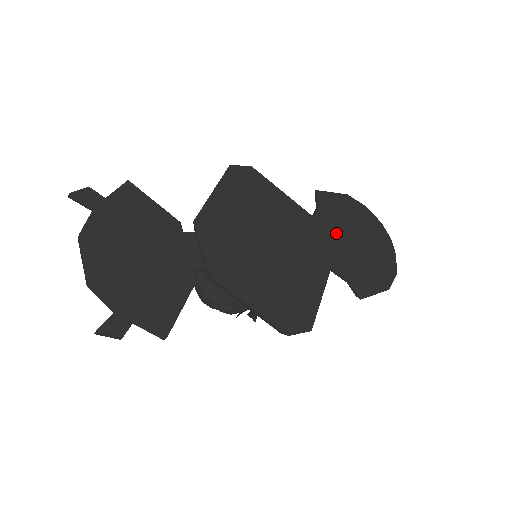
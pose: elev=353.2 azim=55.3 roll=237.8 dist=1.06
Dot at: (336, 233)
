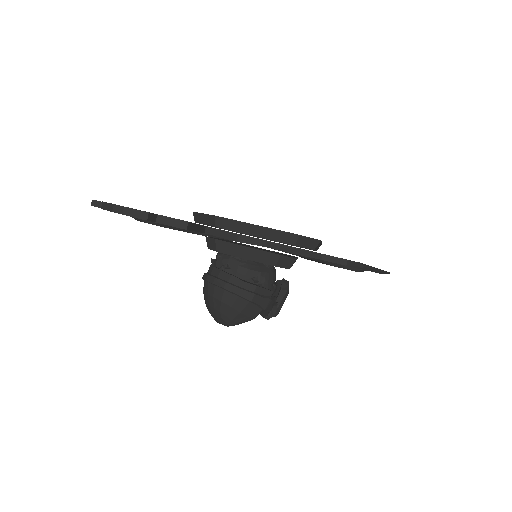
Dot at: occluded
